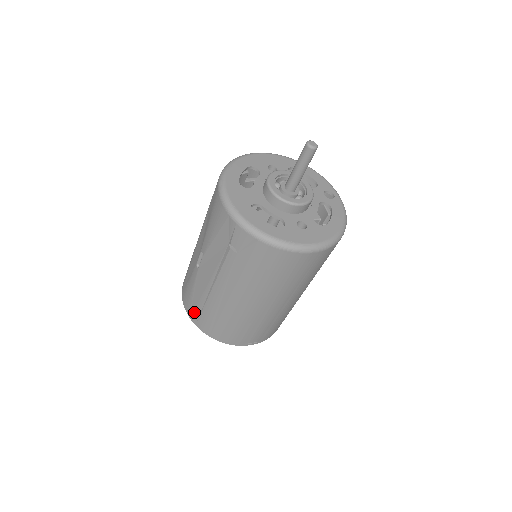
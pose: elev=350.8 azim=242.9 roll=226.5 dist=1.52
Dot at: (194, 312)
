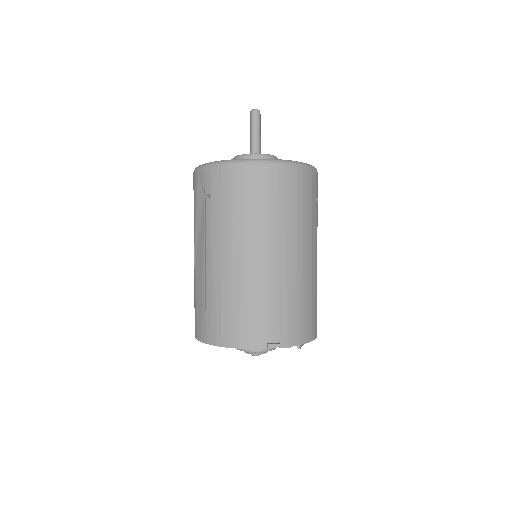
Dot at: (201, 325)
